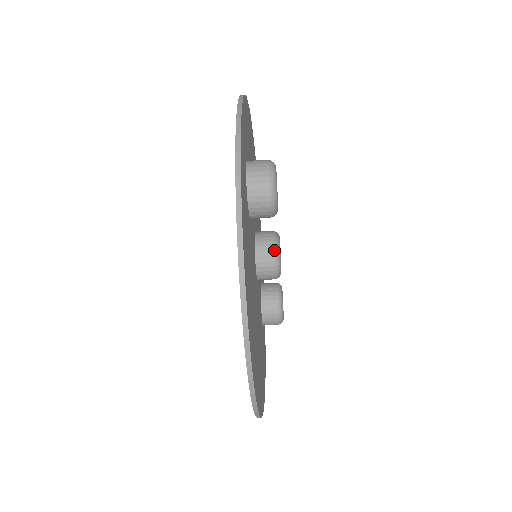
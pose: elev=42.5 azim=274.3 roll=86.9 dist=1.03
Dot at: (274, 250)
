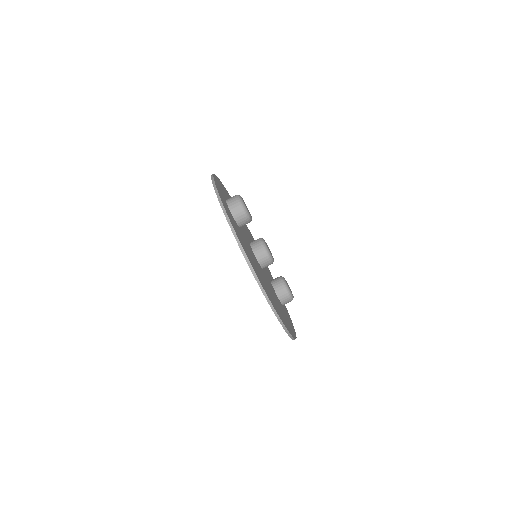
Dot at: (262, 245)
